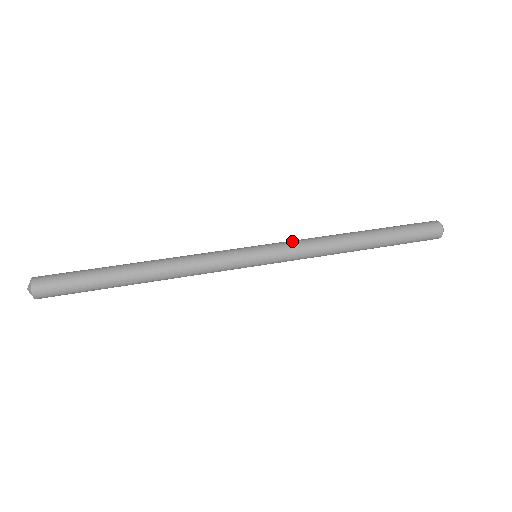
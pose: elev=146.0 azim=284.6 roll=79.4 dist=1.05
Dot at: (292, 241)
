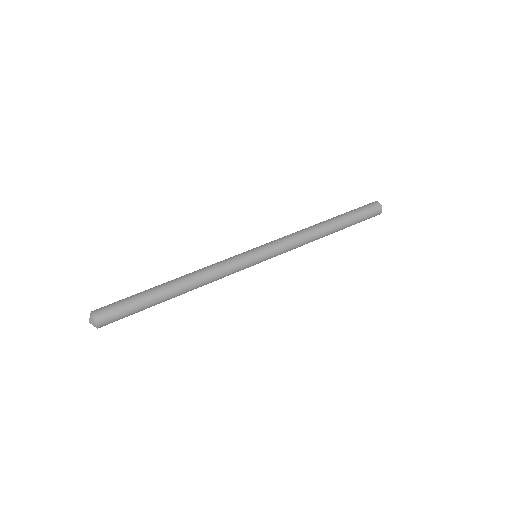
Dot at: (278, 239)
